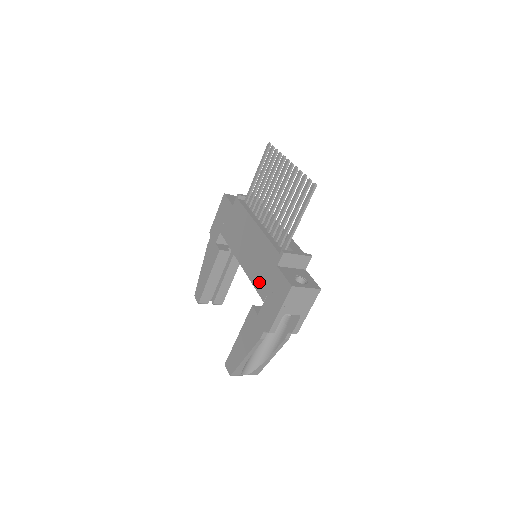
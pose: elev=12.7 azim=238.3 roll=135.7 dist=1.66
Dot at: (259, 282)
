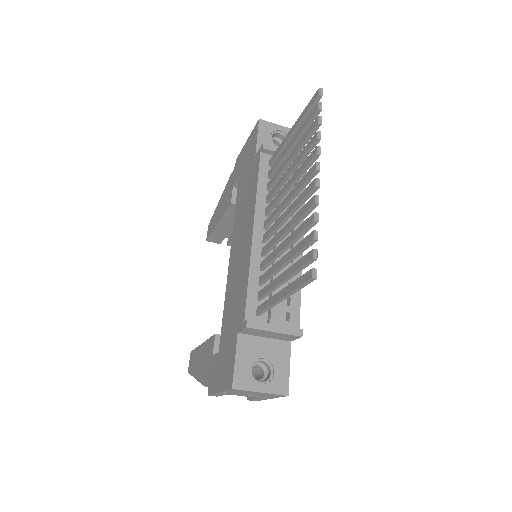
Dot at: (225, 318)
